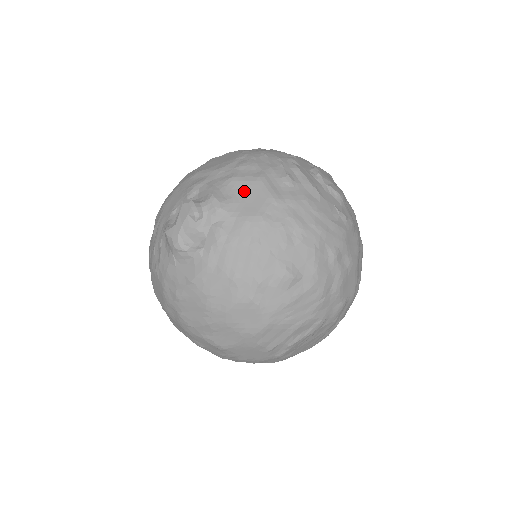
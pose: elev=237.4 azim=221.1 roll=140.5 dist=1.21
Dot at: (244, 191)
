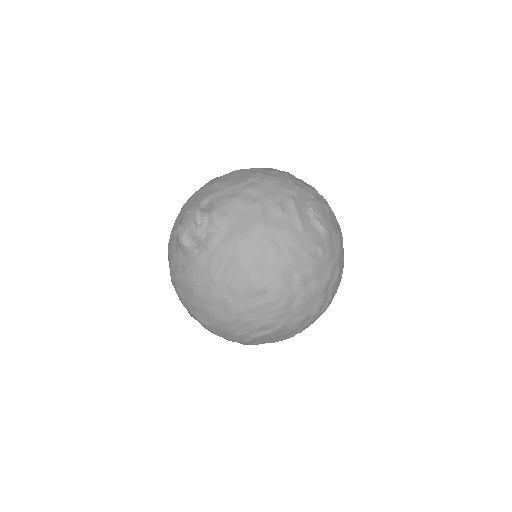
Dot at: (240, 212)
